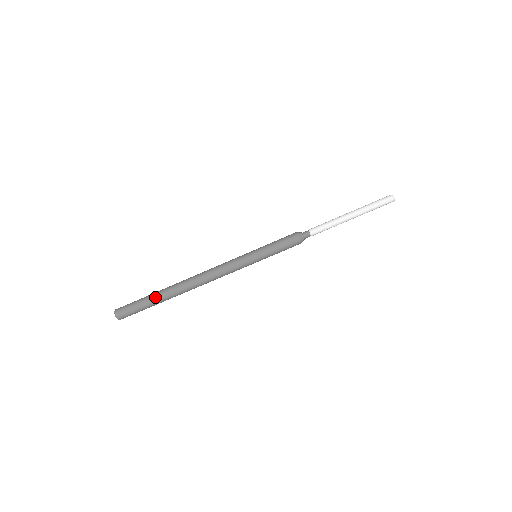
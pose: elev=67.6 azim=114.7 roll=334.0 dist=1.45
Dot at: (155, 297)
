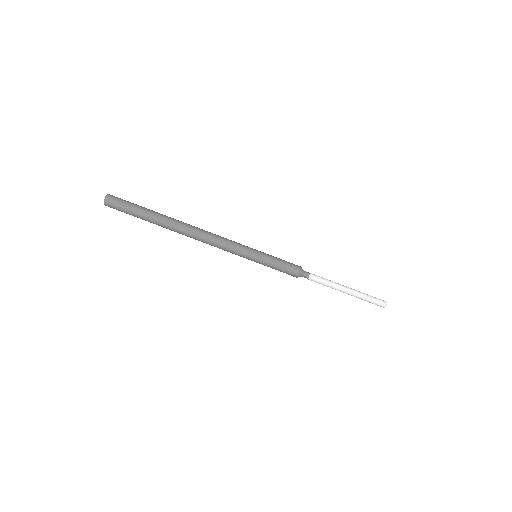
Dot at: (153, 213)
